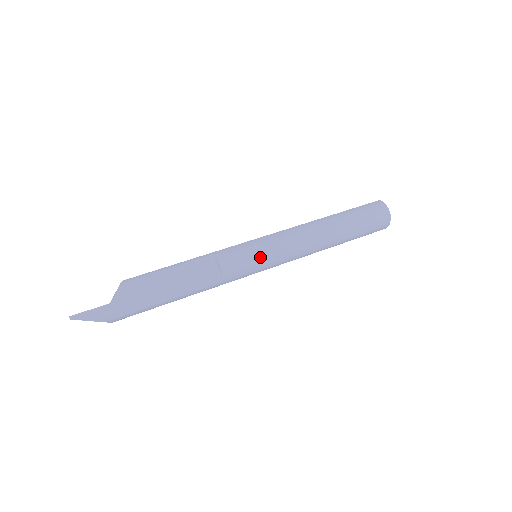
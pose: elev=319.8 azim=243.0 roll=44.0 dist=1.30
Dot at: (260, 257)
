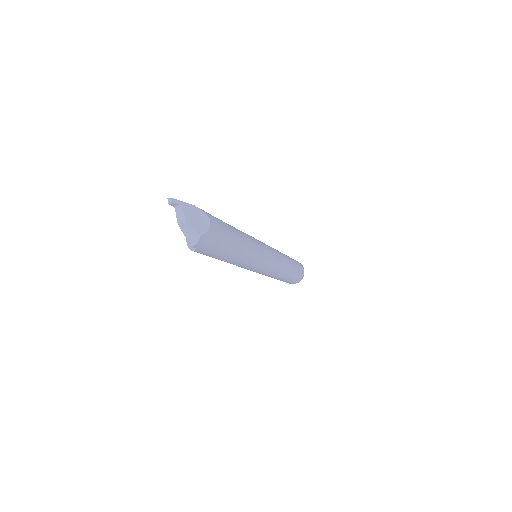
Dot at: occluded
